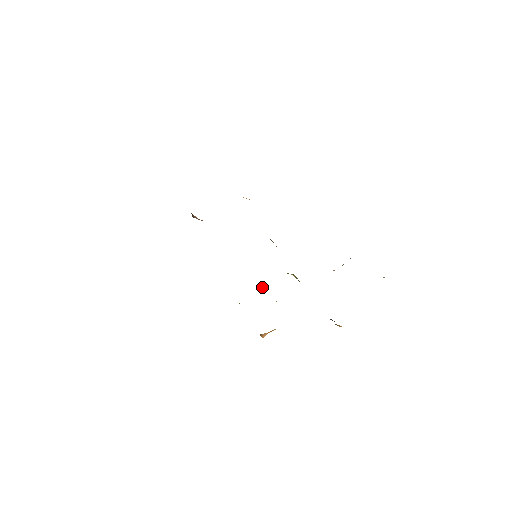
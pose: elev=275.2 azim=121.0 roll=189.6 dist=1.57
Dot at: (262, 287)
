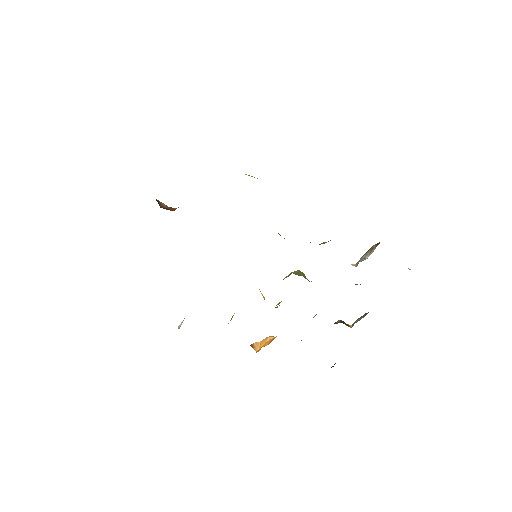
Dot at: (262, 295)
